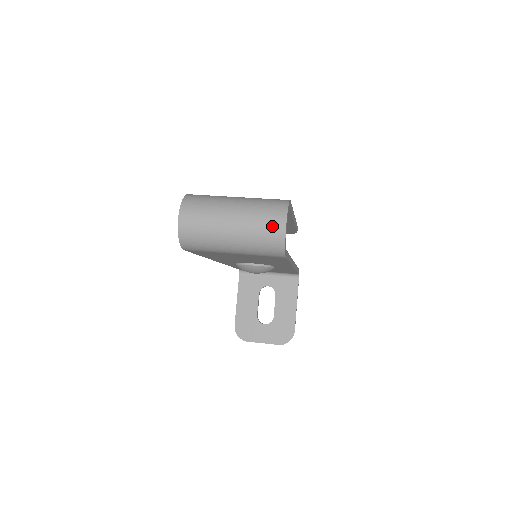
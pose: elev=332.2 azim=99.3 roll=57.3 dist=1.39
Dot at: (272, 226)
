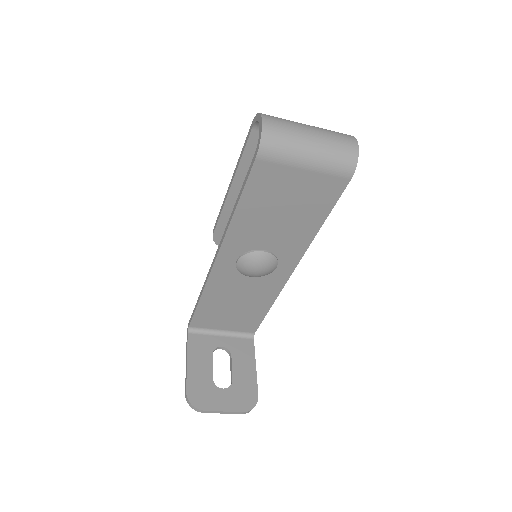
Dot at: (347, 140)
